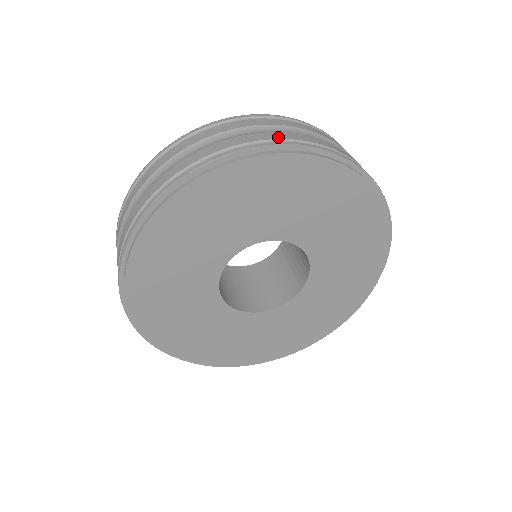
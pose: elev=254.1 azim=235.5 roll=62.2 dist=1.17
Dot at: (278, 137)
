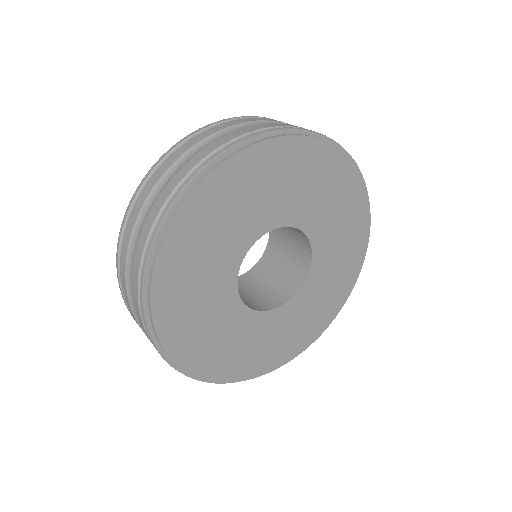
Dot at: (259, 128)
